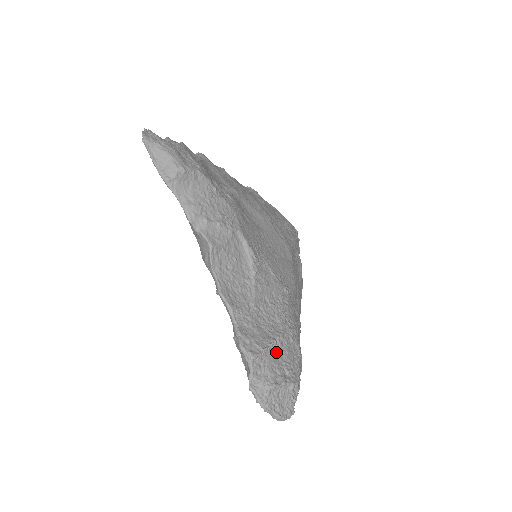
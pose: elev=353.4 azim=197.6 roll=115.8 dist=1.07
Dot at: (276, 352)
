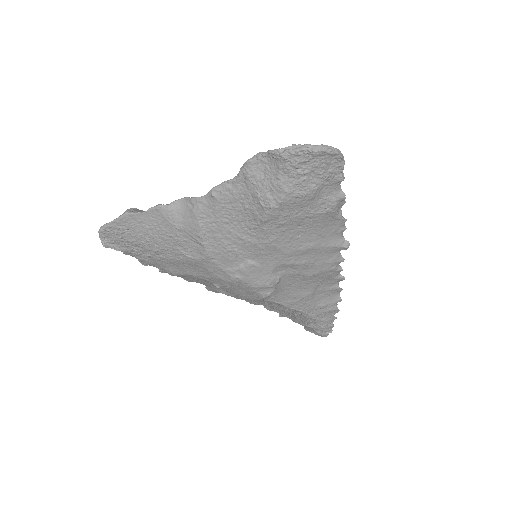
Dot at: occluded
